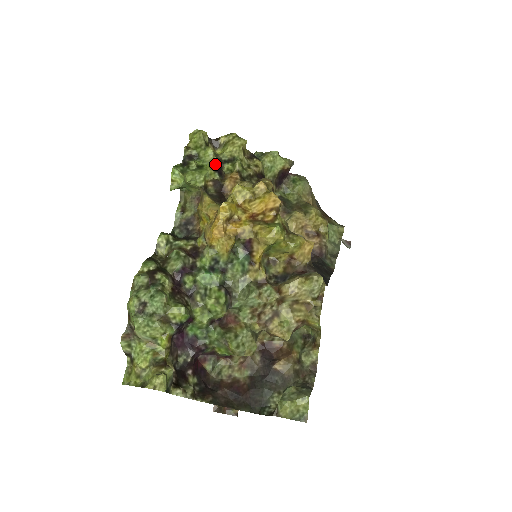
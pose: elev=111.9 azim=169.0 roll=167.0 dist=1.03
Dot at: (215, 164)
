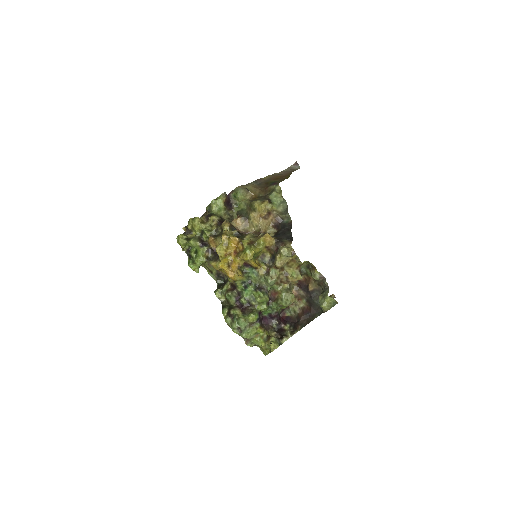
Dot at: (199, 244)
